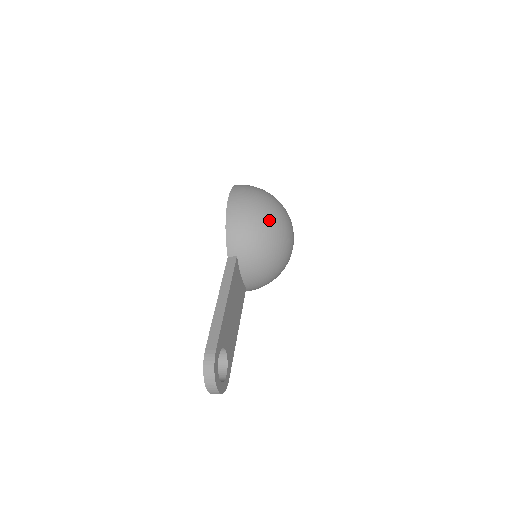
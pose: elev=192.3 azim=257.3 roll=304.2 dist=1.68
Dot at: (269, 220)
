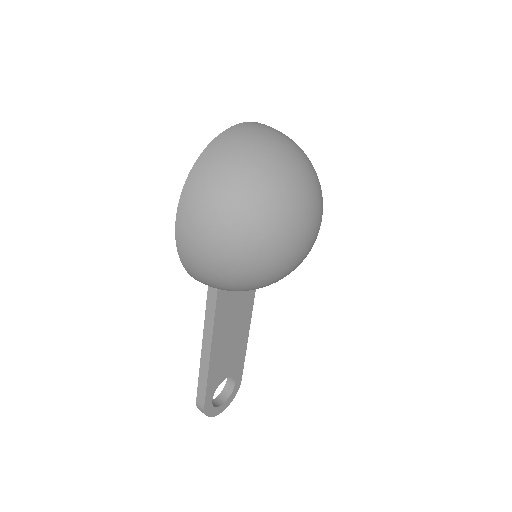
Dot at: (244, 267)
